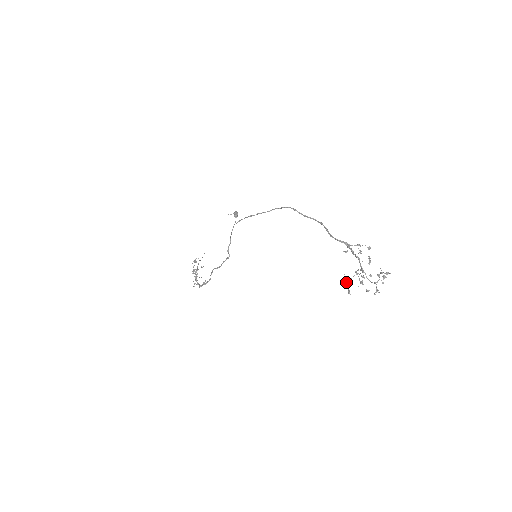
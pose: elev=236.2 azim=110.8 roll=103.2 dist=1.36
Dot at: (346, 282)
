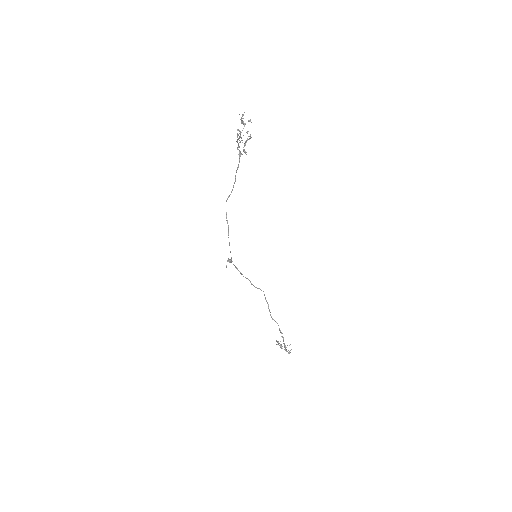
Dot at: occluded
